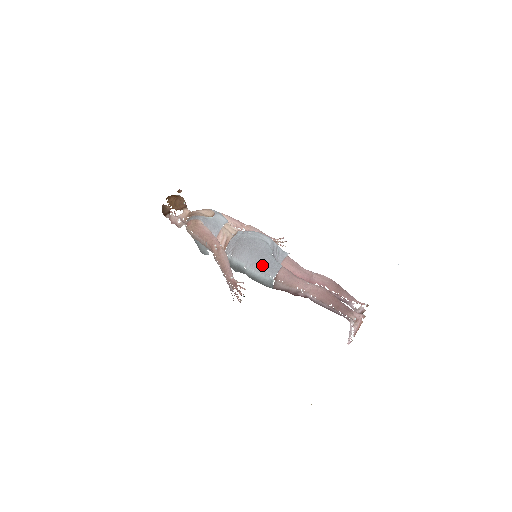
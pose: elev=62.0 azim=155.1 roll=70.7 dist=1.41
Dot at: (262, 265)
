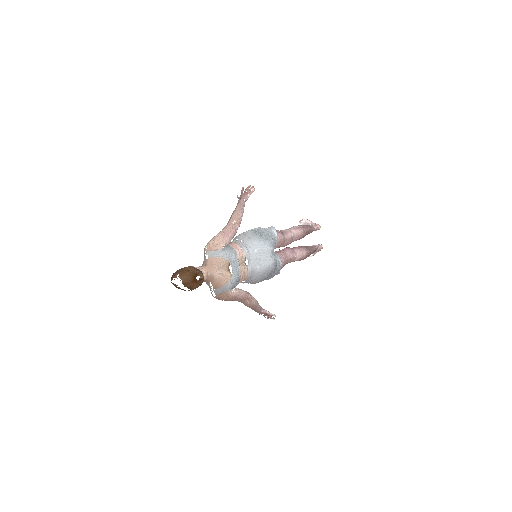
Dot at: occluded
